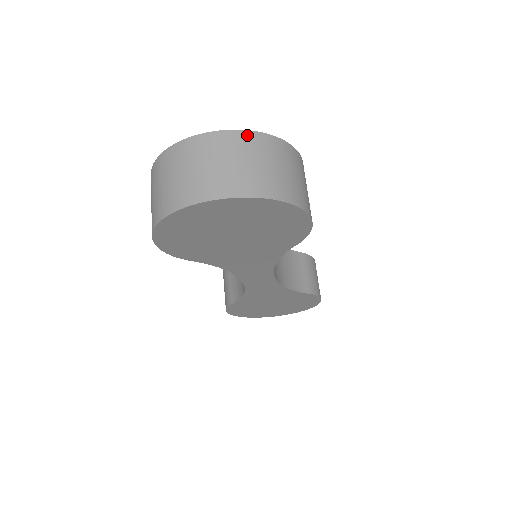
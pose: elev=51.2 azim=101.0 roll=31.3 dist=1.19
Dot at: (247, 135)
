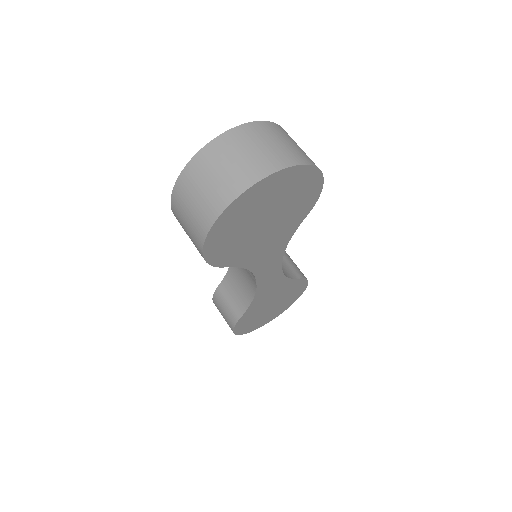
Dot at: (255, 125)
